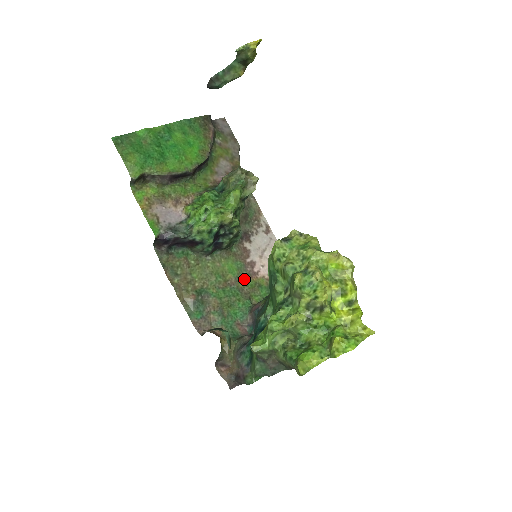
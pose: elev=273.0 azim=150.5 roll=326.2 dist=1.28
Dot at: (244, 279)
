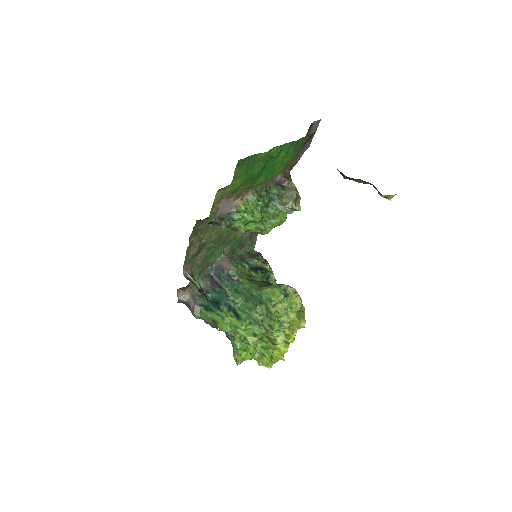
Dot at: (231, 235)
